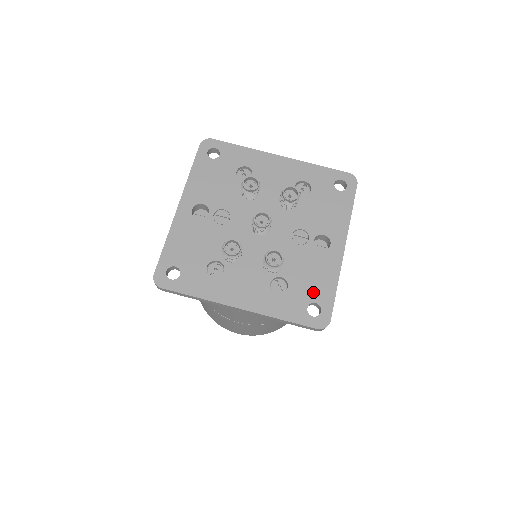
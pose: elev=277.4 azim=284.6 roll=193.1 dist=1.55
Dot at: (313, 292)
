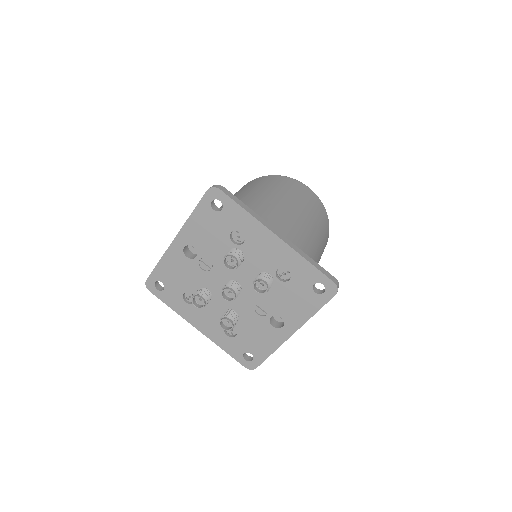
Dot at: (253, 347)
